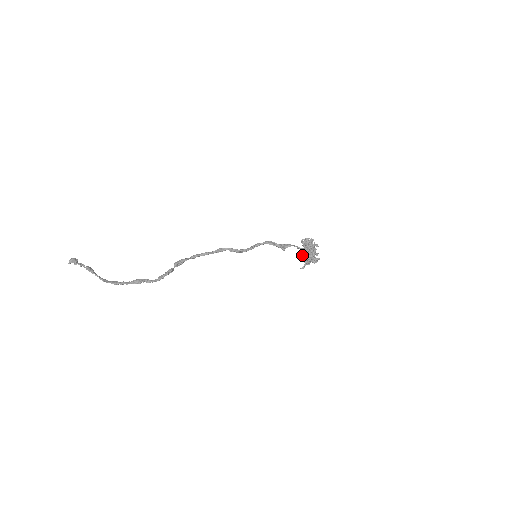
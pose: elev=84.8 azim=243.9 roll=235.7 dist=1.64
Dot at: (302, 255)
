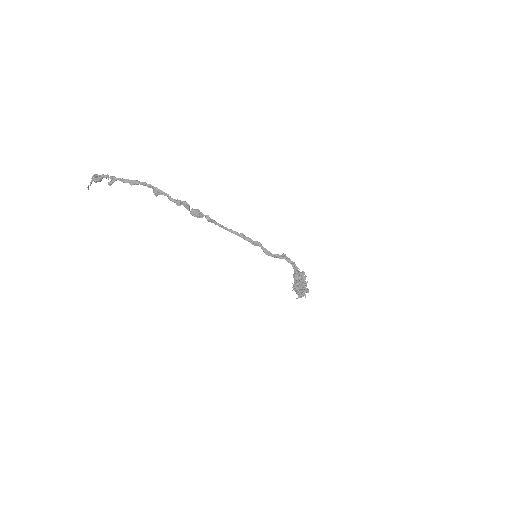
Dot at: (298, 271)
